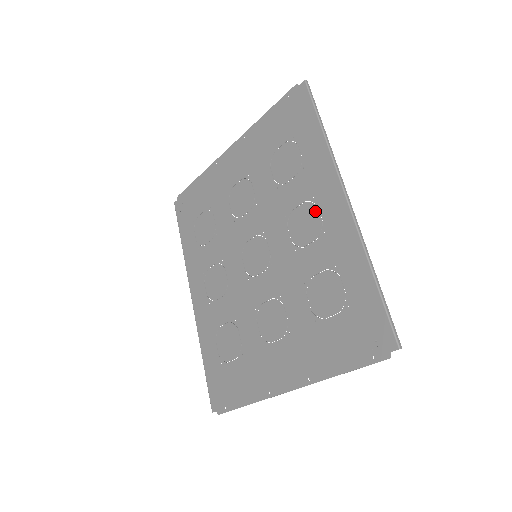
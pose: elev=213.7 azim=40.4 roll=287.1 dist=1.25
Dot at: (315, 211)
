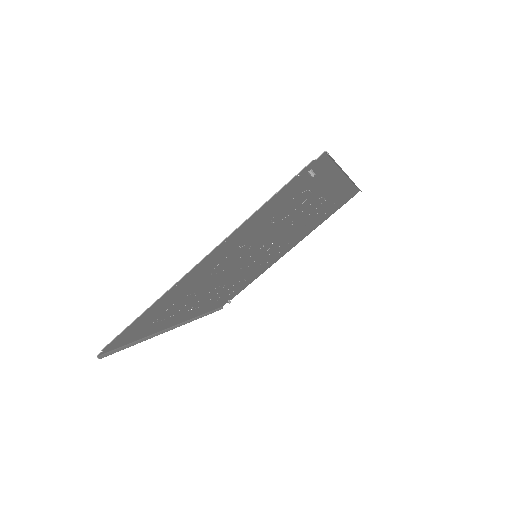
Dot at: (321, 200)
